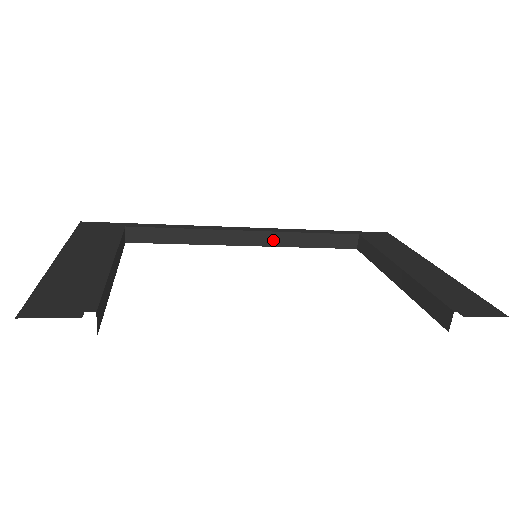
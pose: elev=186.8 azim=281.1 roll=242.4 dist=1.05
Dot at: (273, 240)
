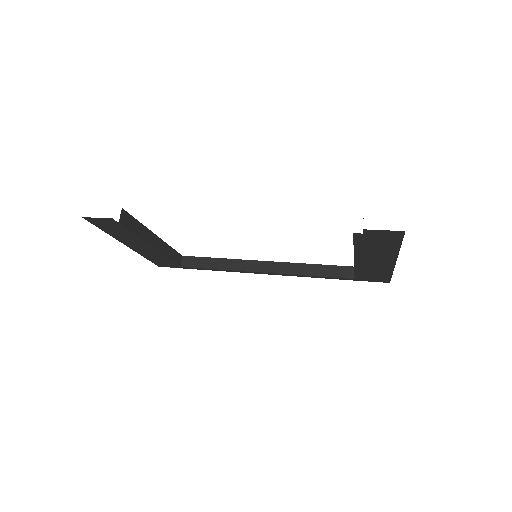
Dot at: (283, 269)
